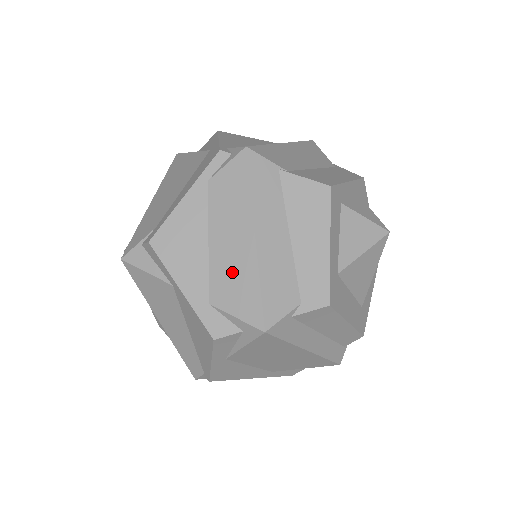
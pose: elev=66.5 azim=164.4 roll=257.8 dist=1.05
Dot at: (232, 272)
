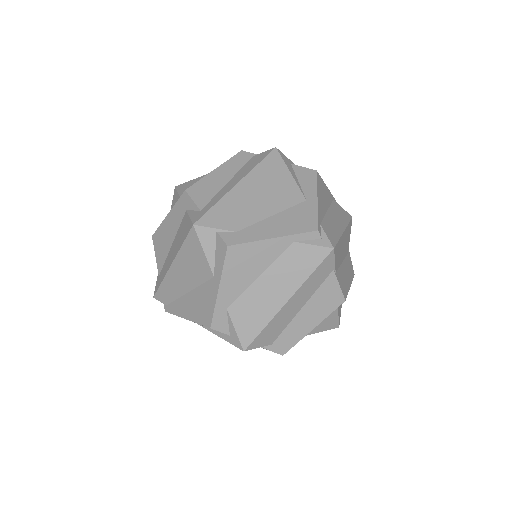
Dot at: (257, 305)
